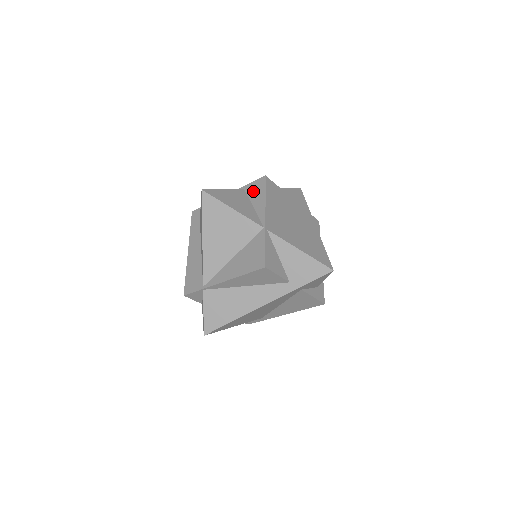
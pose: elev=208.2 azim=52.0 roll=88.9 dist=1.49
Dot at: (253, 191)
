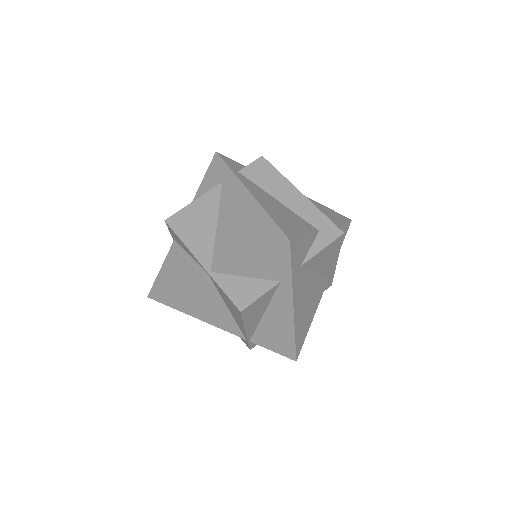
Dot at: (176, 240)
